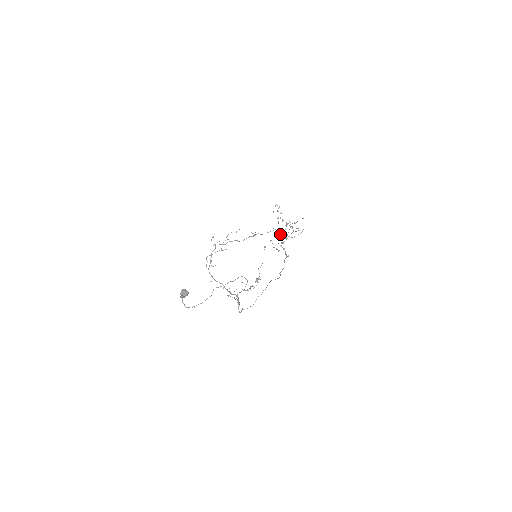
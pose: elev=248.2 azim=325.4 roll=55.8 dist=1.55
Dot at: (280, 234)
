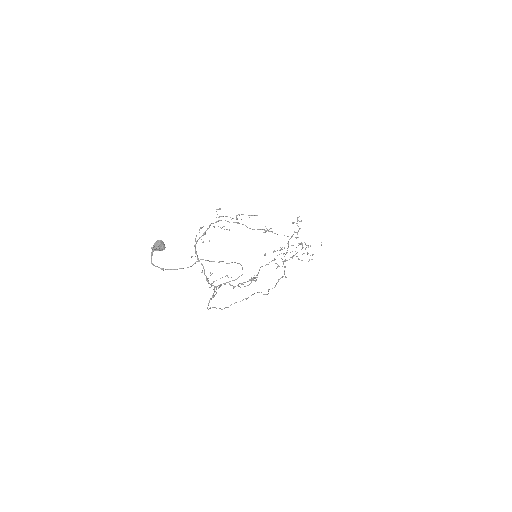
Dot at: (287, 250)
